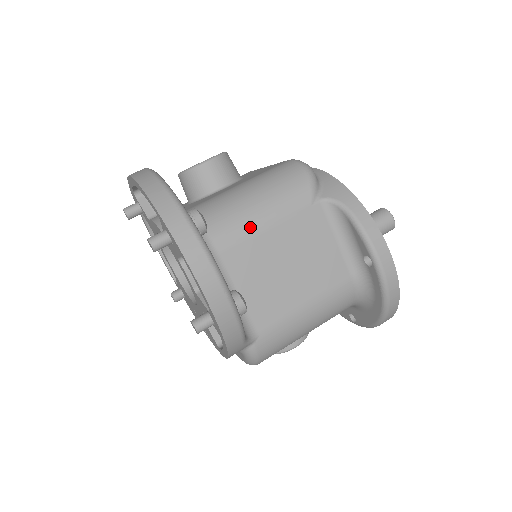
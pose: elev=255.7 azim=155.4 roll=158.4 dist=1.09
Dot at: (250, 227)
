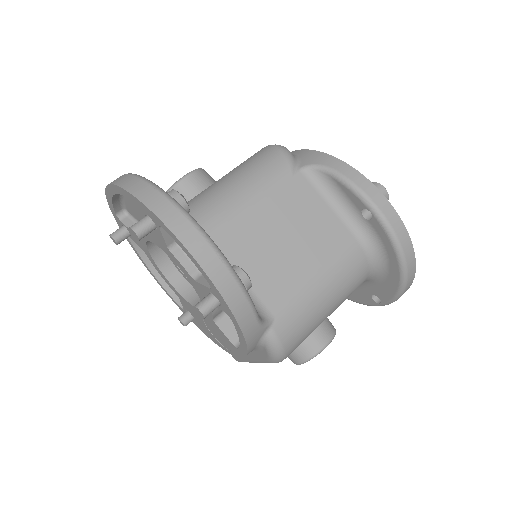
Dot at: (236, 207)
